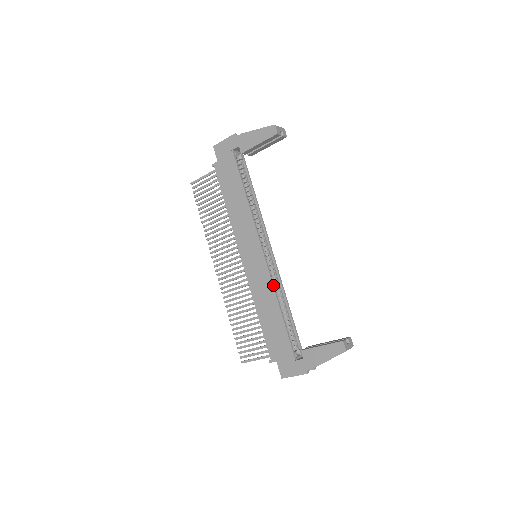
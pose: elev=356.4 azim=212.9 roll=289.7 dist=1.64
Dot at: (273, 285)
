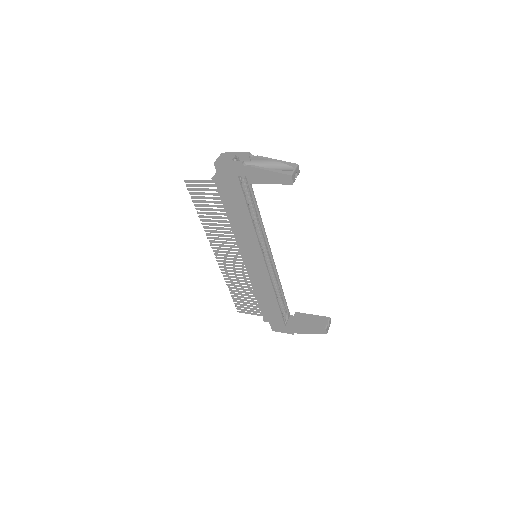
Dot at: (272, 284)
